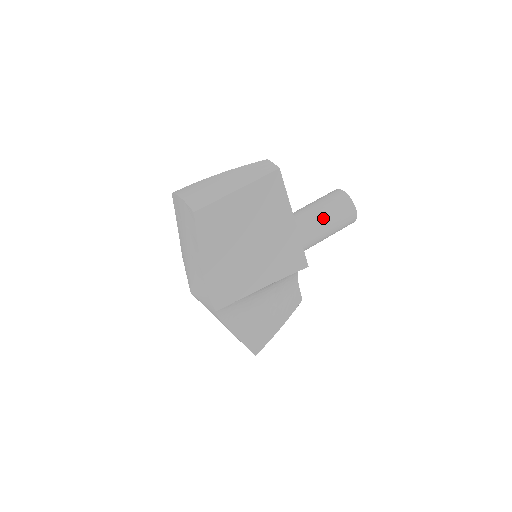
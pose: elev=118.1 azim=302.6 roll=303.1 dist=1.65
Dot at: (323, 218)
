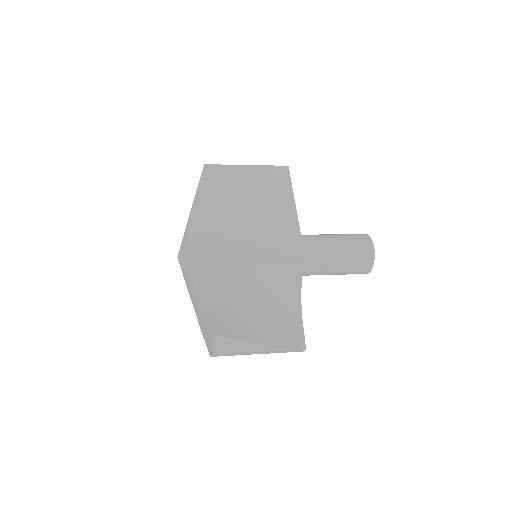
Dot at: (333, 236)
